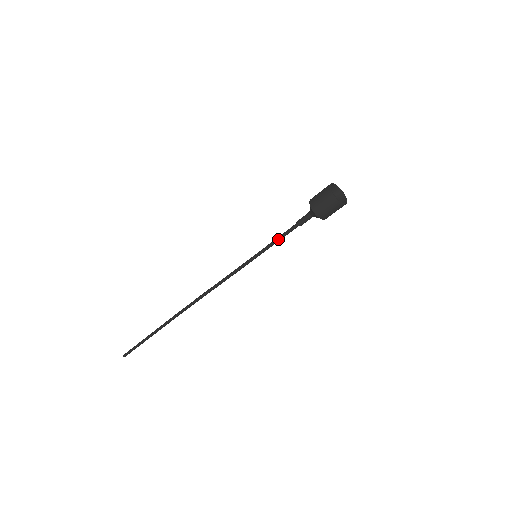
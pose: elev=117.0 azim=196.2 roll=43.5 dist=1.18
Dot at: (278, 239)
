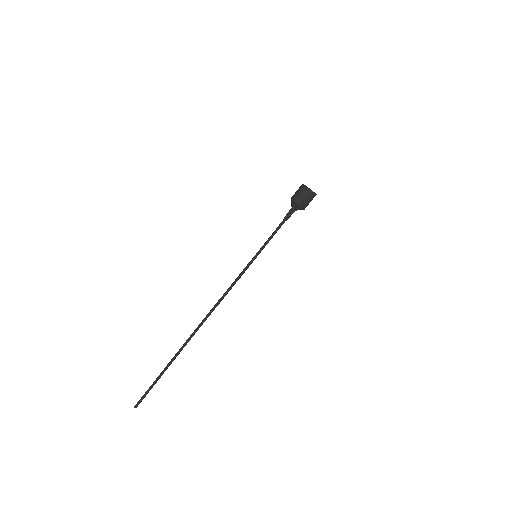
Dot at: (272, 236)
